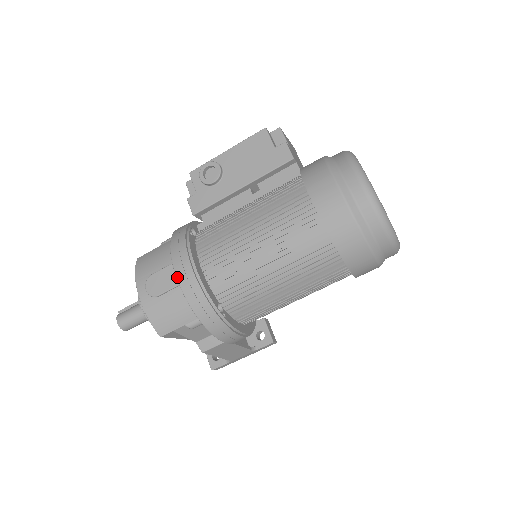
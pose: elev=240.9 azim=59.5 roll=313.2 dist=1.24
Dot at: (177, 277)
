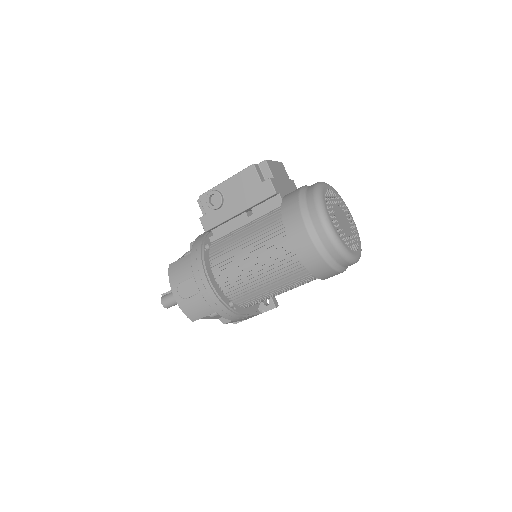
Dot at: (198, 287)
